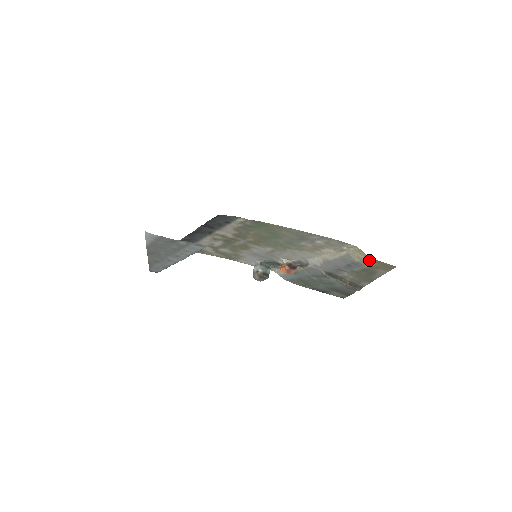
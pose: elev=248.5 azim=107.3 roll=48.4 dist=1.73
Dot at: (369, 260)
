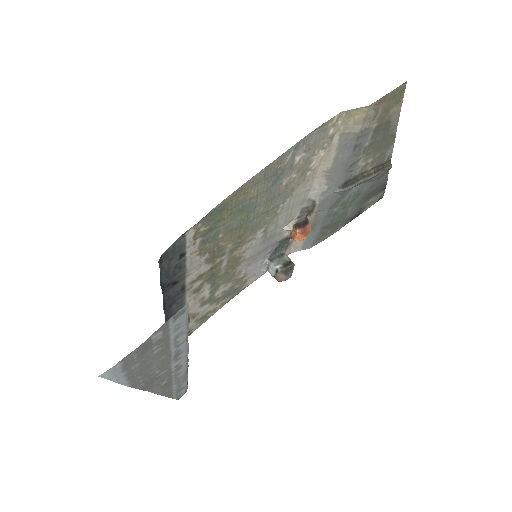
Dot at: (371, 111)
